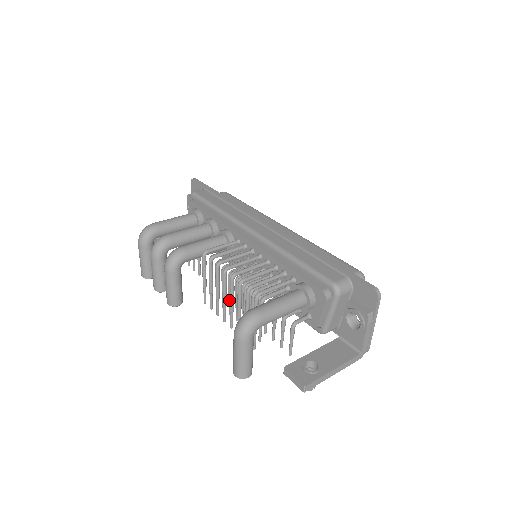
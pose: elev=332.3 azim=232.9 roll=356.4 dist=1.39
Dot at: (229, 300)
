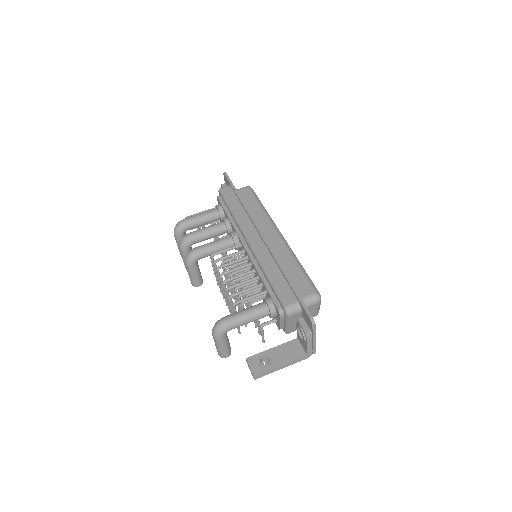
Dot at: (231, 290)
